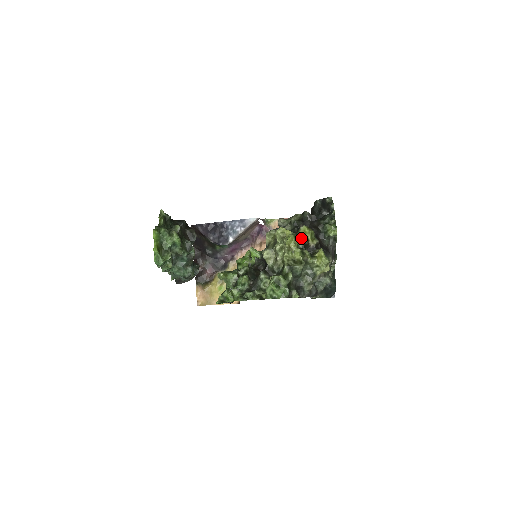
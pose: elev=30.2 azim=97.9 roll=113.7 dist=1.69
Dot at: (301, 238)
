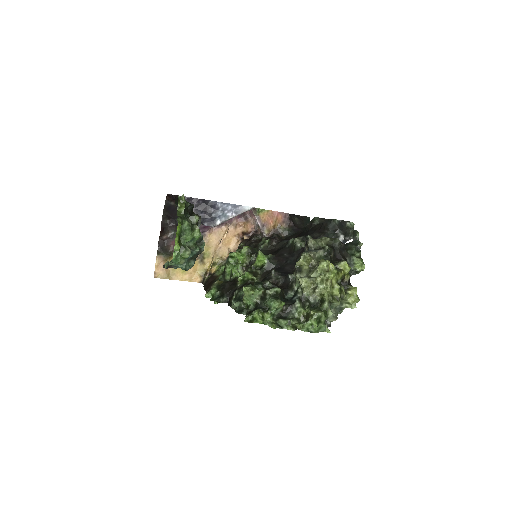
Dot at: (341, 274)
